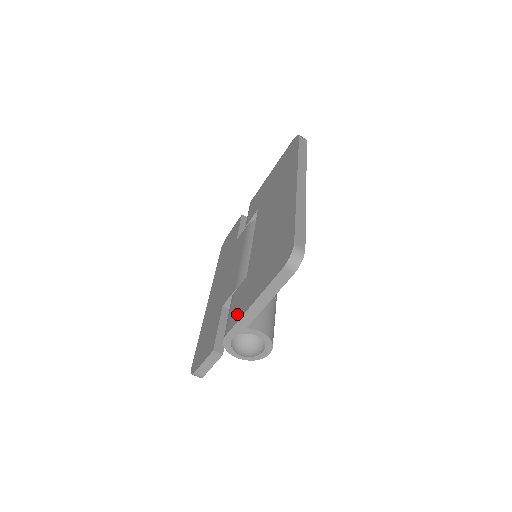
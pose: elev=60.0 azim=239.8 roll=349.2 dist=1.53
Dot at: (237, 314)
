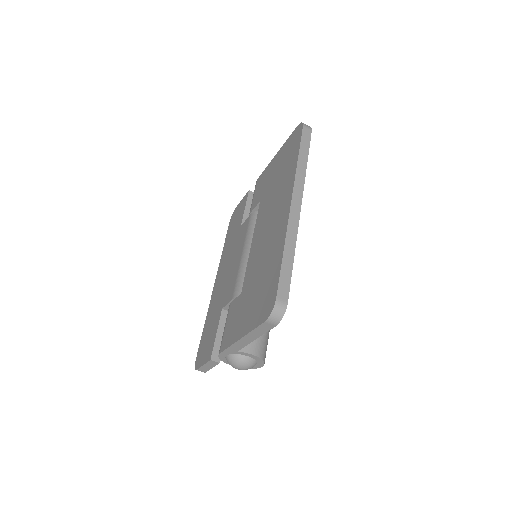
Dot at: (229, 337)
